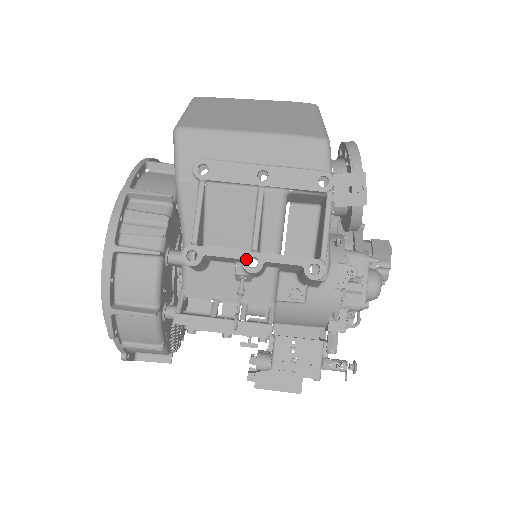
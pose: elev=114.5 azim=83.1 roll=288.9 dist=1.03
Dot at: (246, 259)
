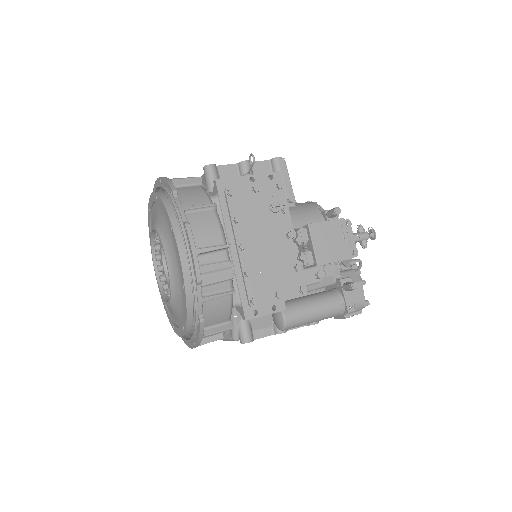
Dot at: (239, 163)
